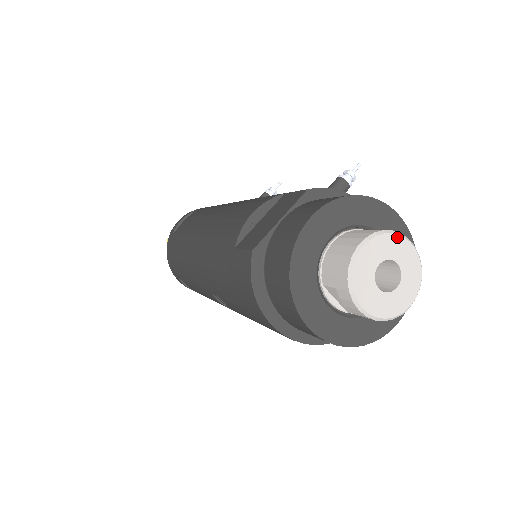
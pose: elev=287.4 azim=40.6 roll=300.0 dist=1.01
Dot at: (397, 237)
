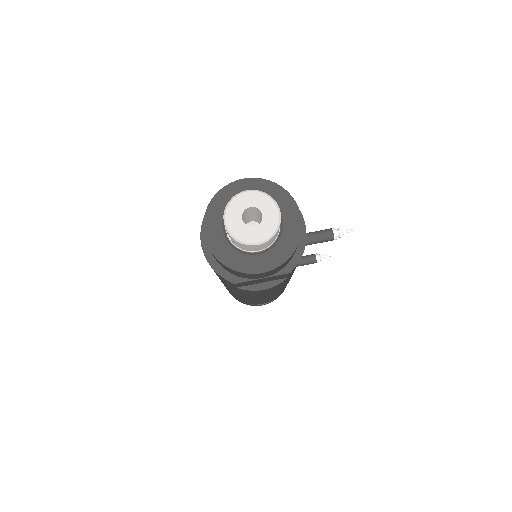
Dot at: (271, 201)
